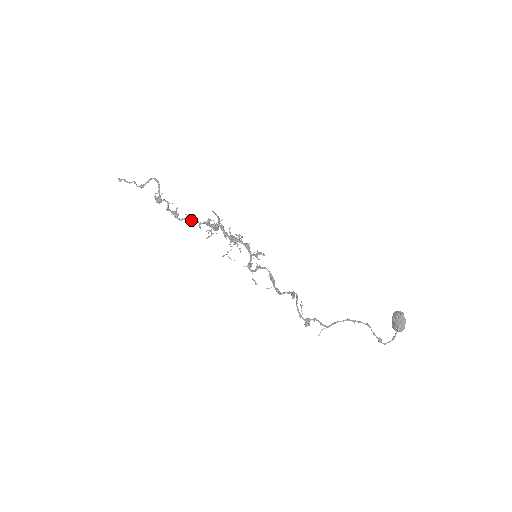
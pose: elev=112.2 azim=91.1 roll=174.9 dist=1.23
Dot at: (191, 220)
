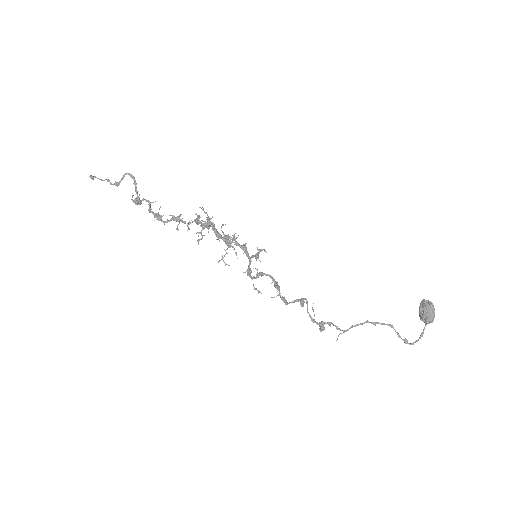
Dot at: (177, 221)
